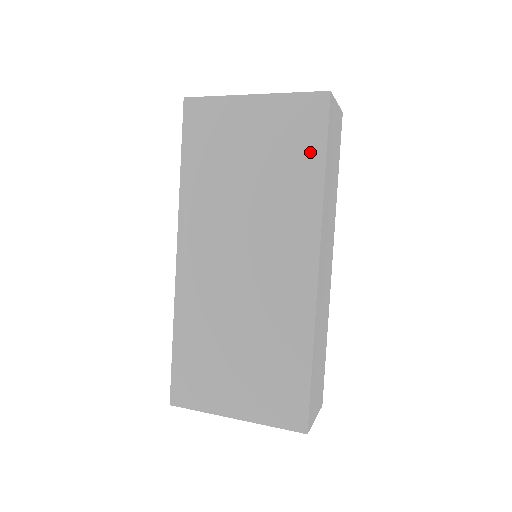
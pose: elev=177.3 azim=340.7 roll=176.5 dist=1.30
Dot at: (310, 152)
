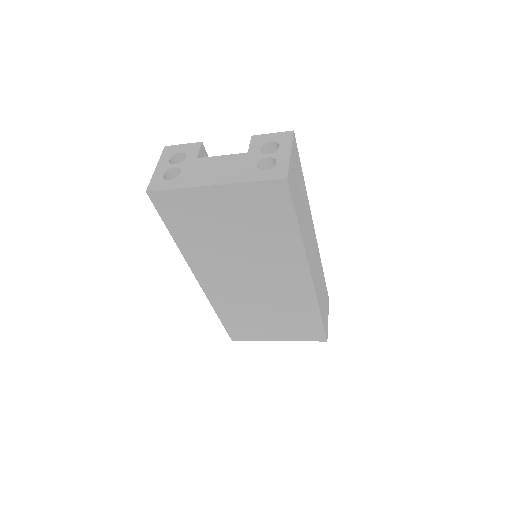
Dot at: (283, 219)
